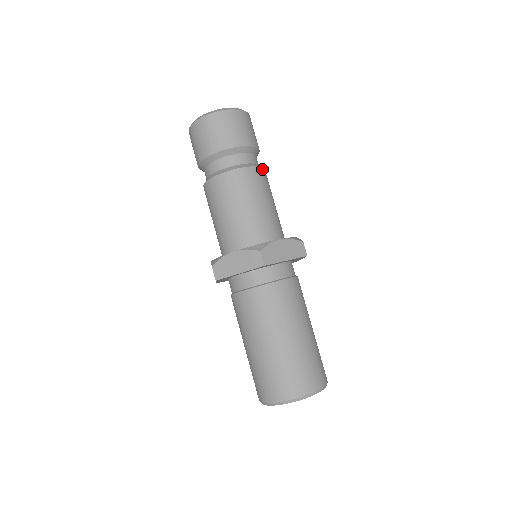
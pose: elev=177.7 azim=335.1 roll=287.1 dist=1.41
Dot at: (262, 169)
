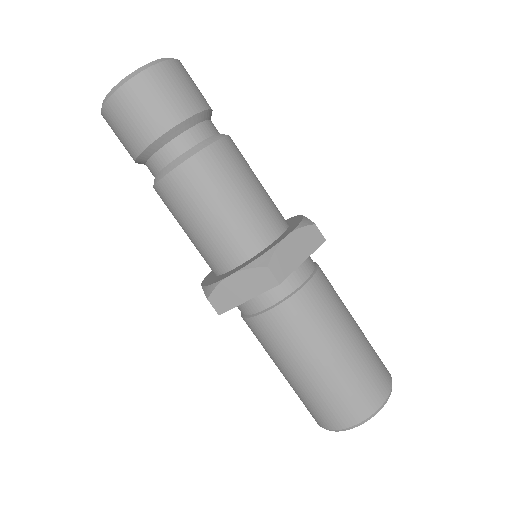
Dot at: occluded
